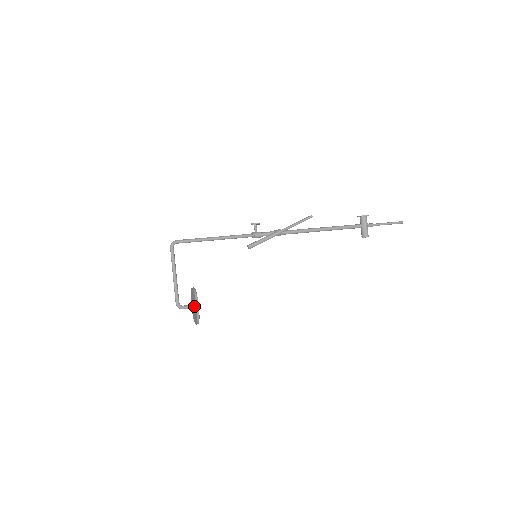
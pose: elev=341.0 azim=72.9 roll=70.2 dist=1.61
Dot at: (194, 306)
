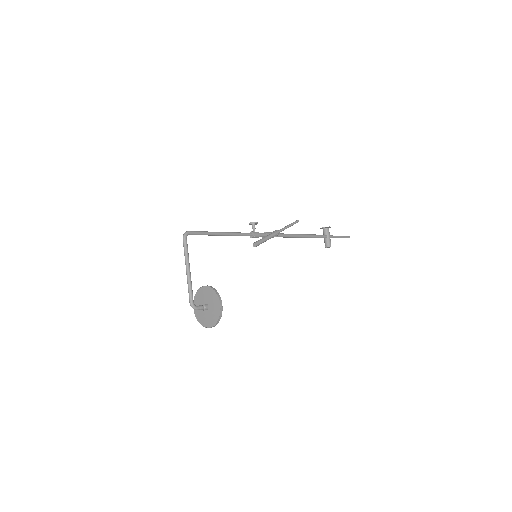
Dot at: (211, 305)
